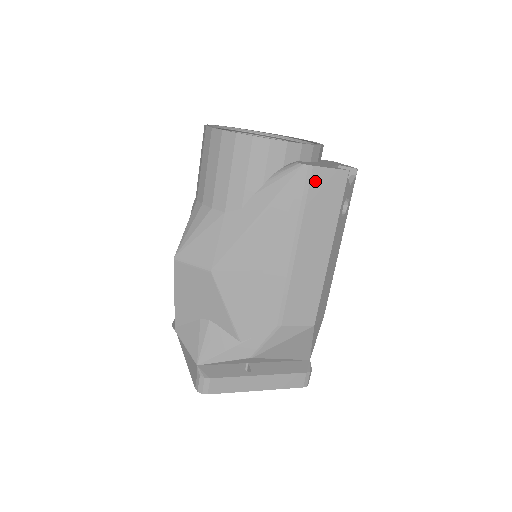
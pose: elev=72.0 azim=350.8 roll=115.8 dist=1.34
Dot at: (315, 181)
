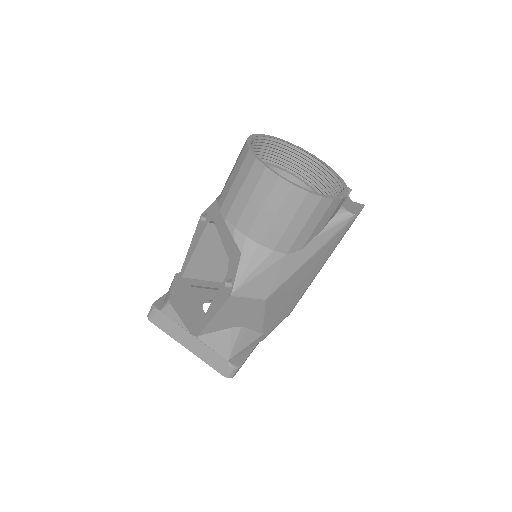
Dot at: occluded
